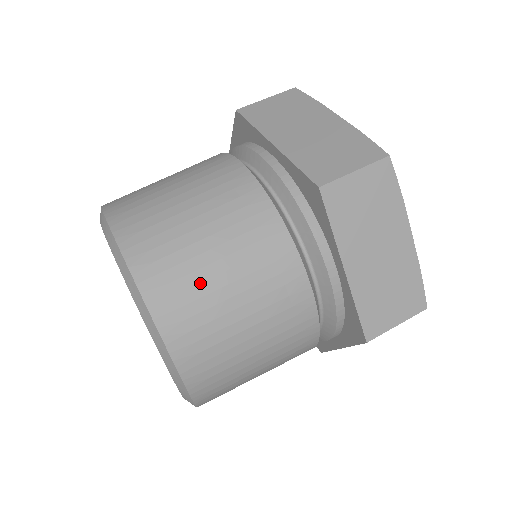
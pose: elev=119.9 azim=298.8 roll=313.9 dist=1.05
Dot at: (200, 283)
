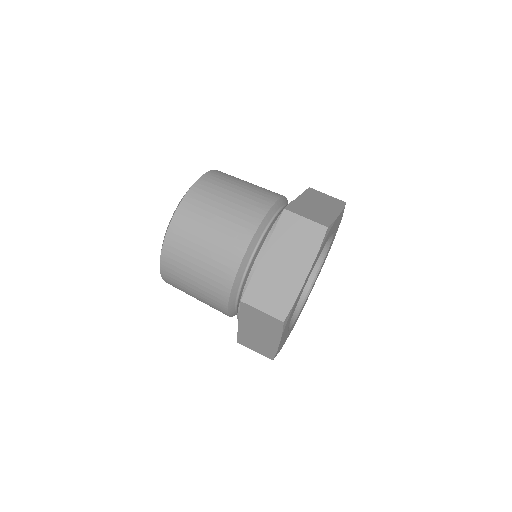
Dot at: (184, 271)
